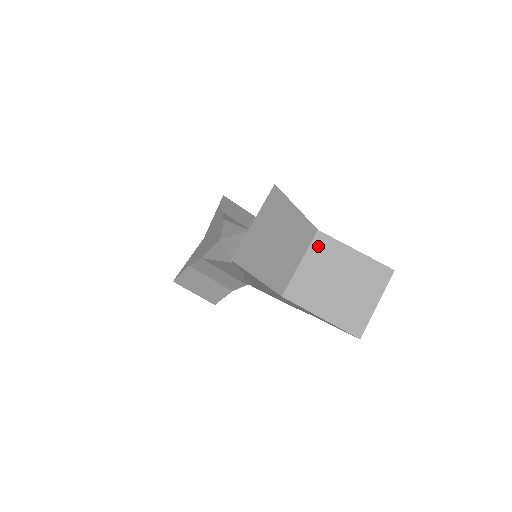
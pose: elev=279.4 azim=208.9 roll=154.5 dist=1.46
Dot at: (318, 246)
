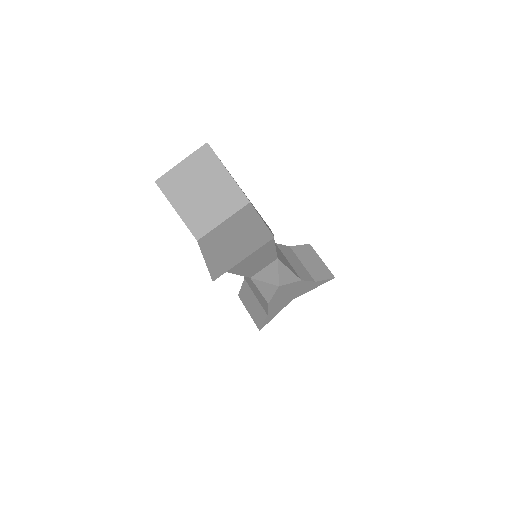
Dot at: (242, 212)
